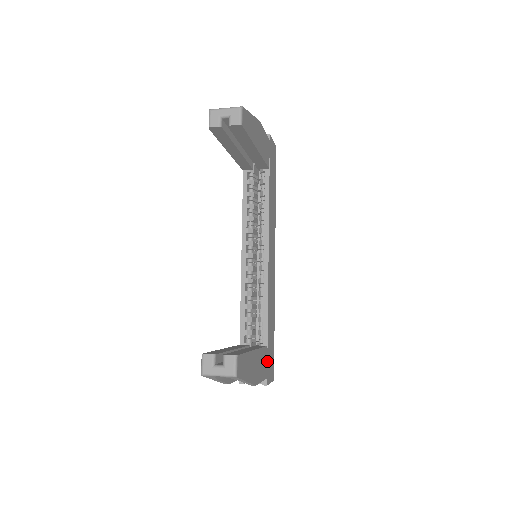
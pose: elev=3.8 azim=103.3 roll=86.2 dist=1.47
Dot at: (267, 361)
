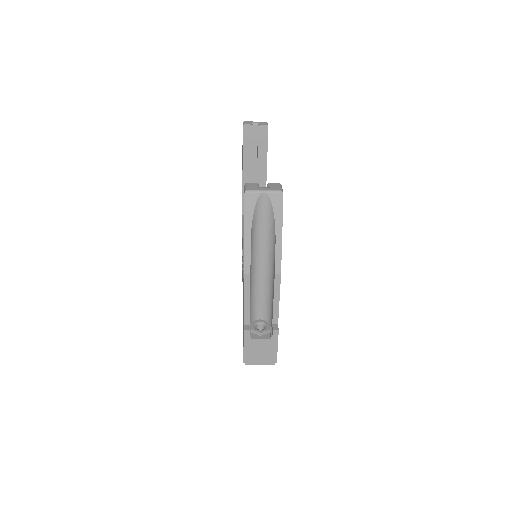
Dot at: occluded
